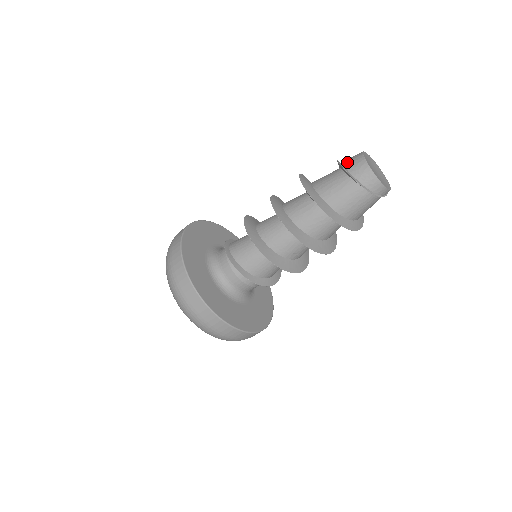
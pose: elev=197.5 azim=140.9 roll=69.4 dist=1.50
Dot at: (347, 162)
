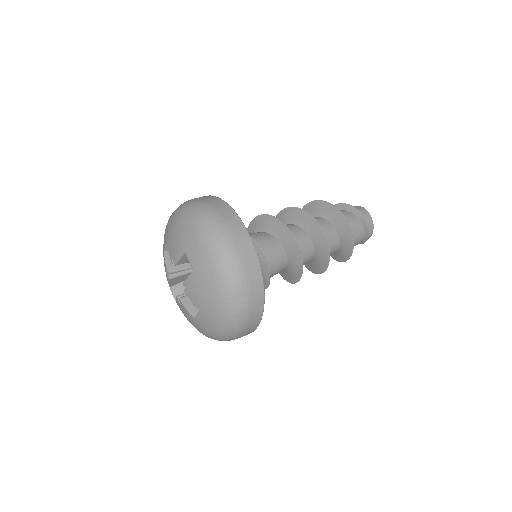
Dot at: occluded
